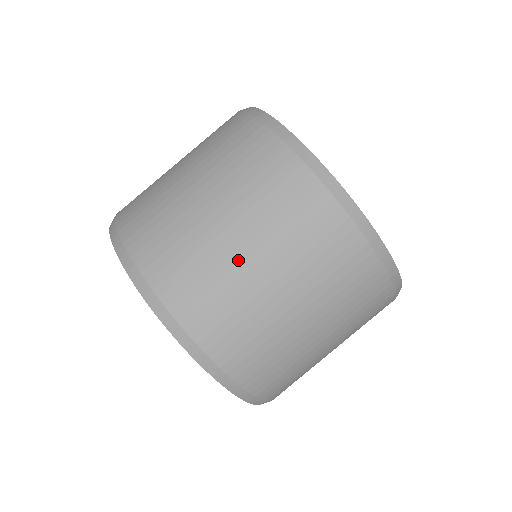
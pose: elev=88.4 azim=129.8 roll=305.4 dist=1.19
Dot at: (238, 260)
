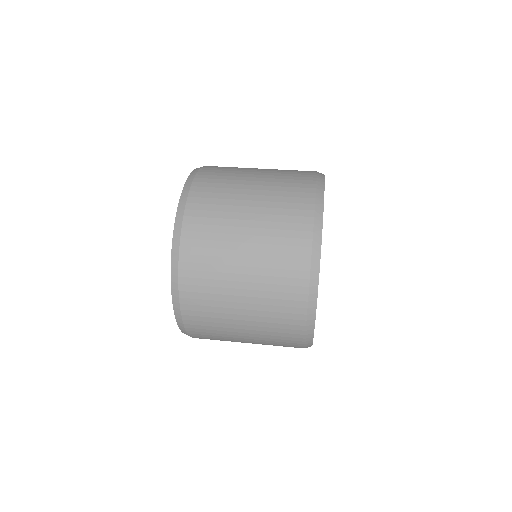
Dot at: occluded
